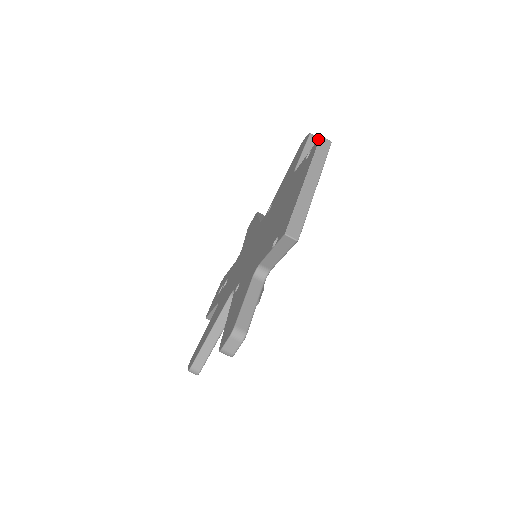
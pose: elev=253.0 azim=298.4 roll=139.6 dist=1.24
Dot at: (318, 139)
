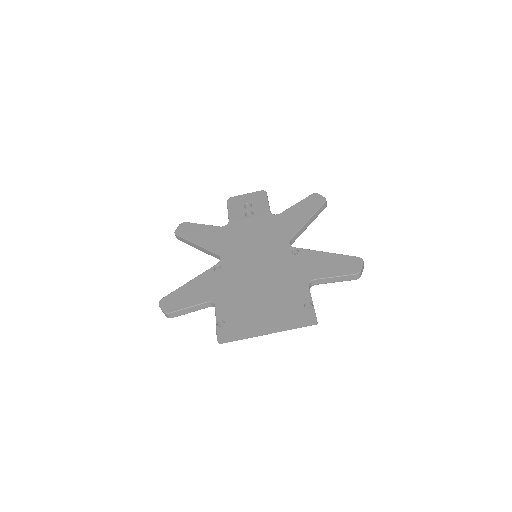
Dot at: (314, 316)
